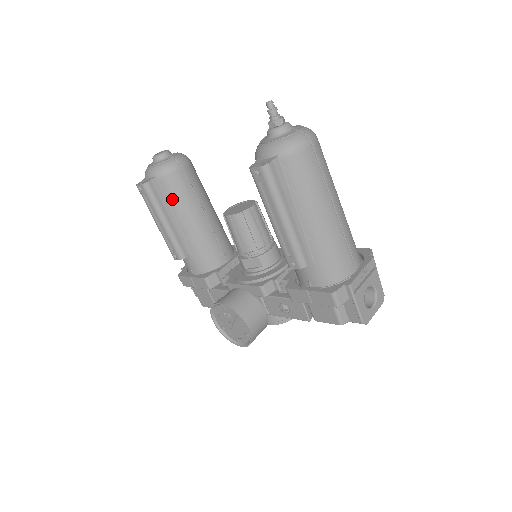
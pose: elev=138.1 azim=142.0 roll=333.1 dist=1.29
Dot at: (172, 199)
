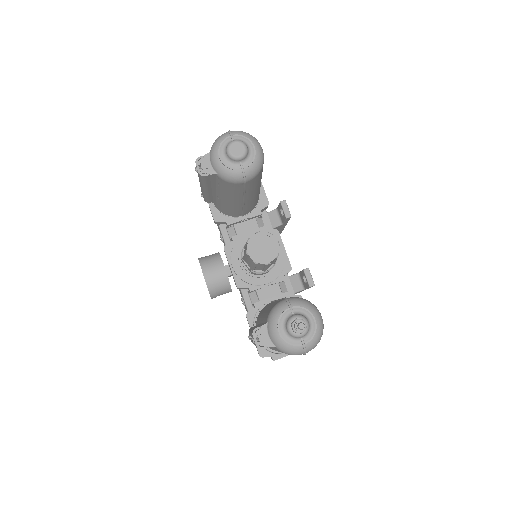
Dot at: (221, 187)
